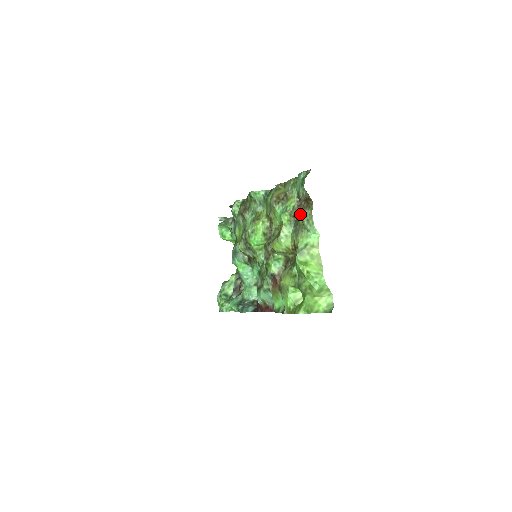
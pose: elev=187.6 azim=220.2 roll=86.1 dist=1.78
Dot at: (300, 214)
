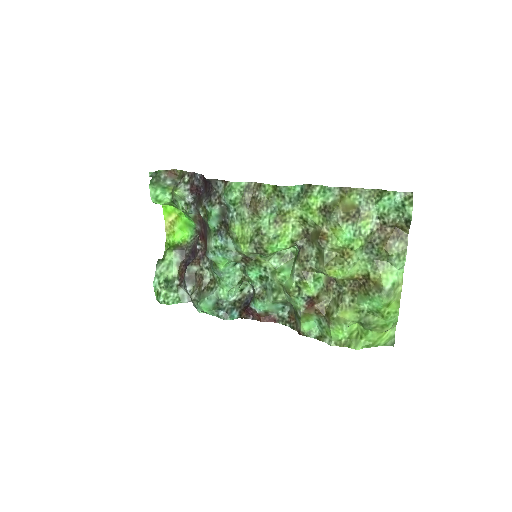
Dot at: (385, 244)
